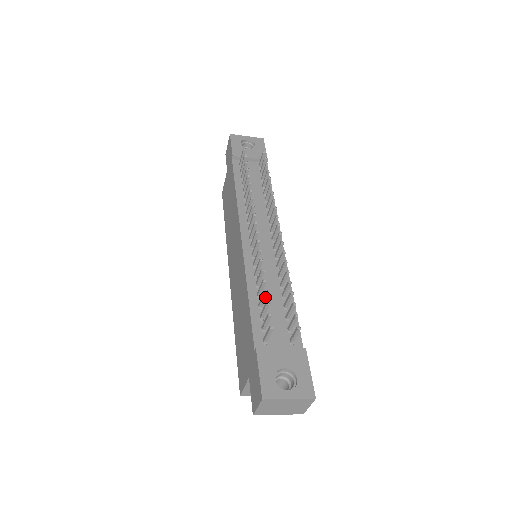
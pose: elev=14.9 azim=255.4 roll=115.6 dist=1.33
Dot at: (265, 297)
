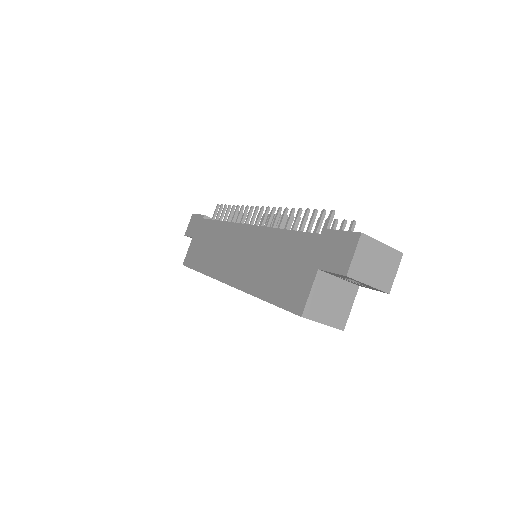
Dot at: (307, 217)
